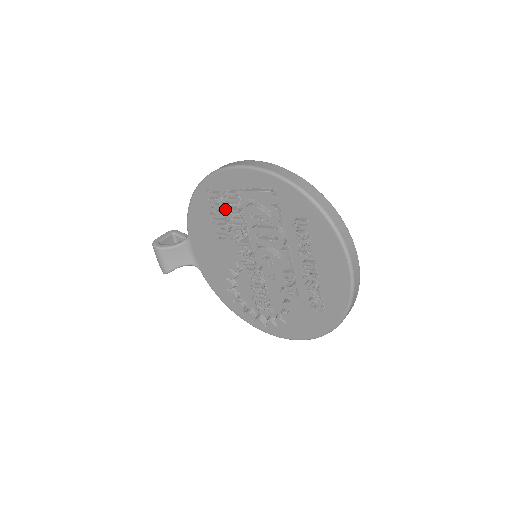
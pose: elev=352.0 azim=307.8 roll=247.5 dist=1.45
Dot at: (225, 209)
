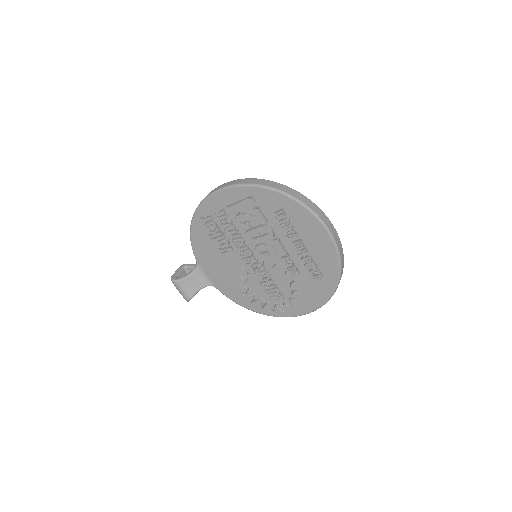
Dot at: (220, 227)
